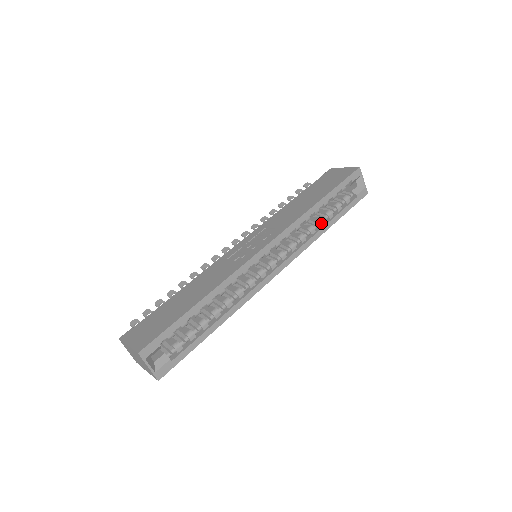
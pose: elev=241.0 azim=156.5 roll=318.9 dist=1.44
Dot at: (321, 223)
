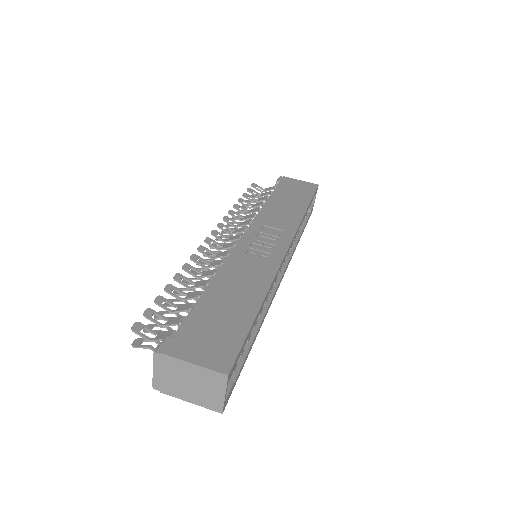
Dot at: (298, 232)
